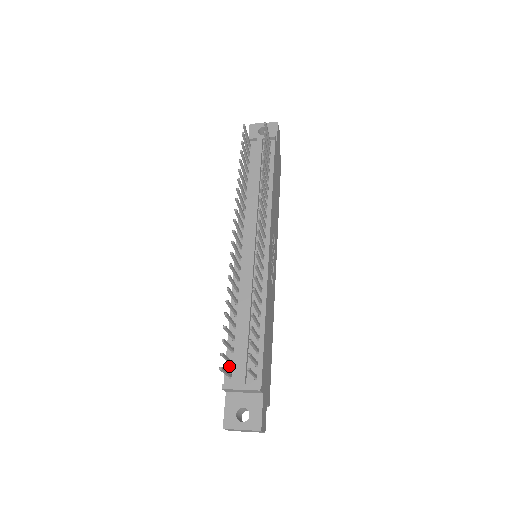
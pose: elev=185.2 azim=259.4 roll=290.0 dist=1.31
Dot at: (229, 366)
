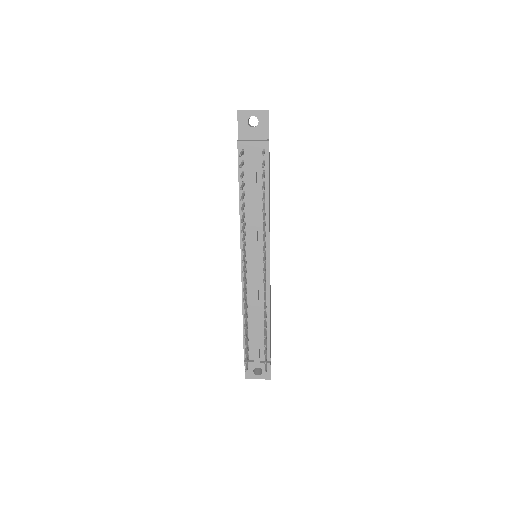
Dot at: occluded
